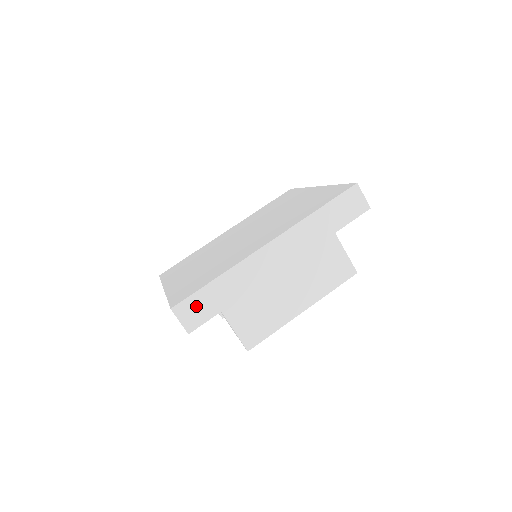
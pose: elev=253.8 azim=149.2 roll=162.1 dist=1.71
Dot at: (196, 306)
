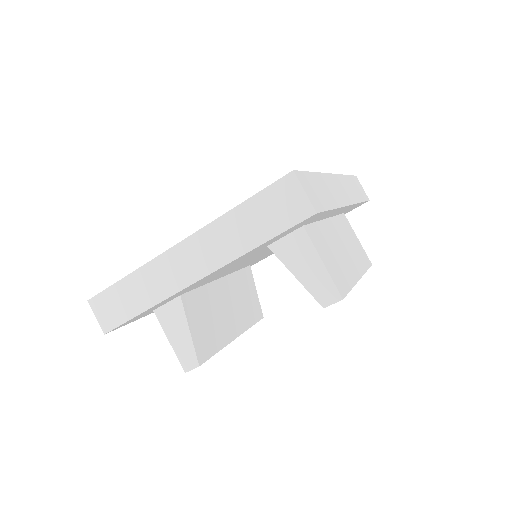
Dot at: (311, 186)
